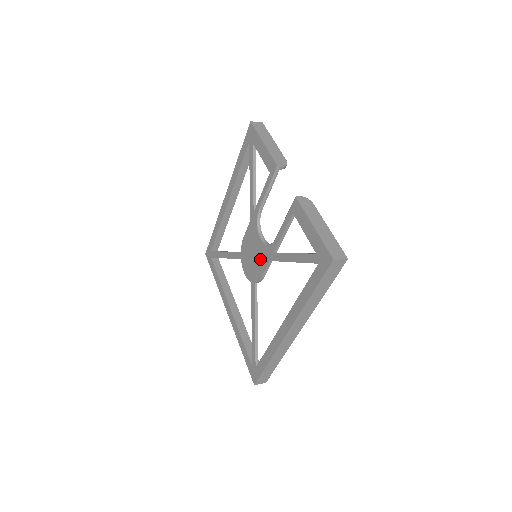
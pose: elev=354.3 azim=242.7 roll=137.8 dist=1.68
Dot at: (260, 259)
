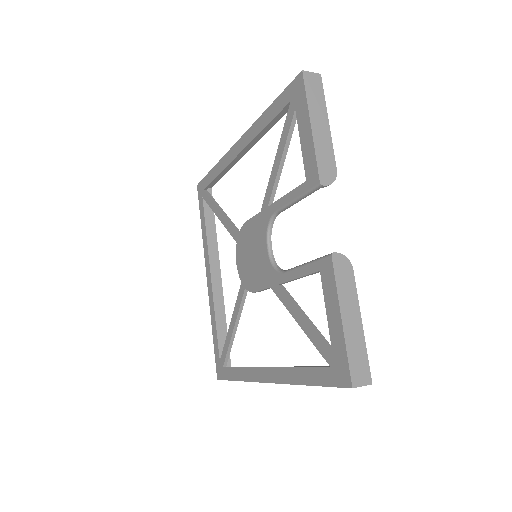
Dot at: (259, 271)
